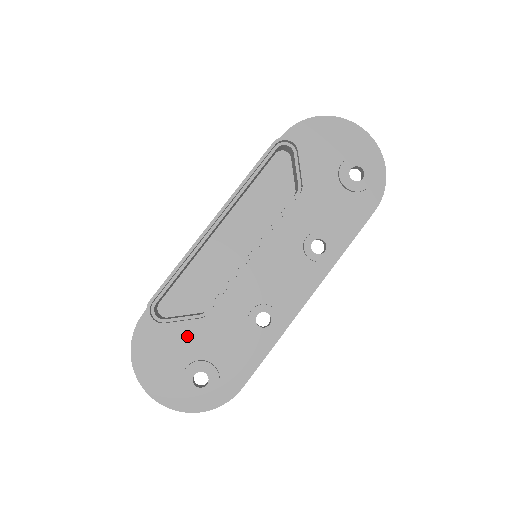
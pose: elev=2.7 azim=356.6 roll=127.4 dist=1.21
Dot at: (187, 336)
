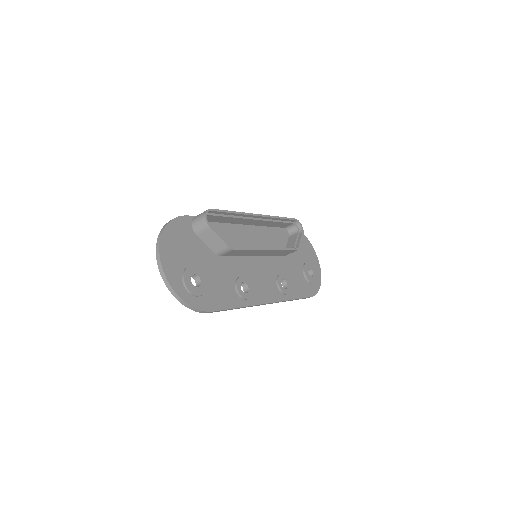
Dot at: (202, 252)
